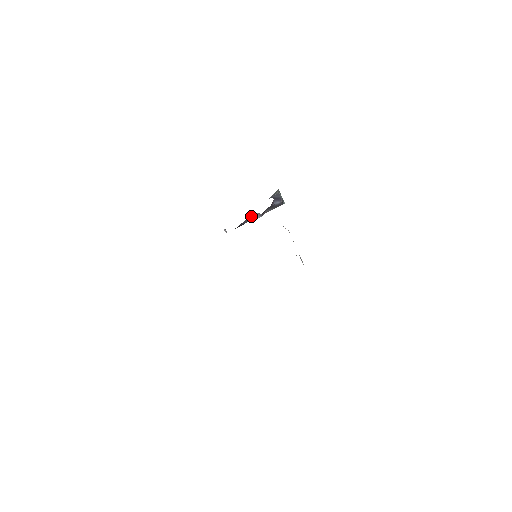
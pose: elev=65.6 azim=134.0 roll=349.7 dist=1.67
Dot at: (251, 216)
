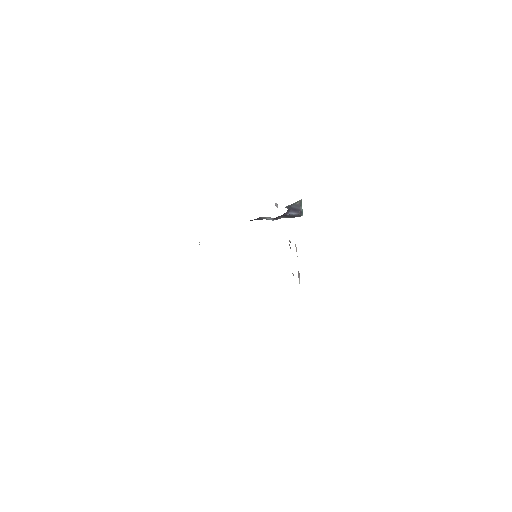
Dot at: (263, 217)
